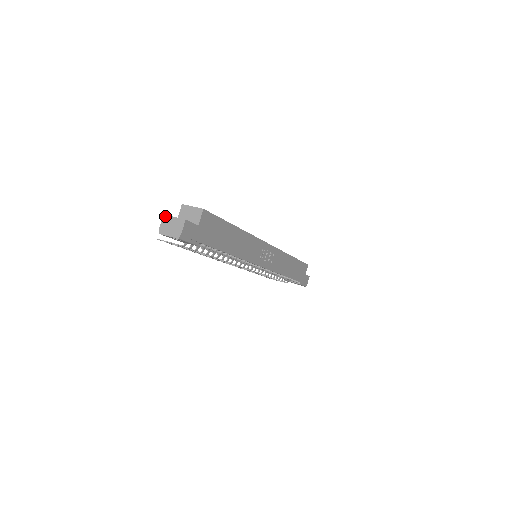
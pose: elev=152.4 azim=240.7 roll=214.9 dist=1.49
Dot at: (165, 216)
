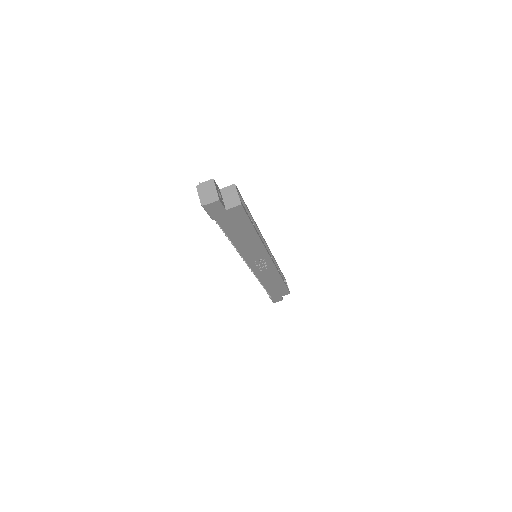
Dot at: (213, 181)
